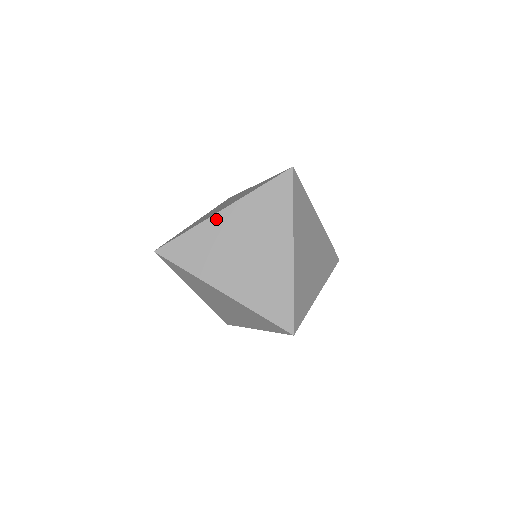
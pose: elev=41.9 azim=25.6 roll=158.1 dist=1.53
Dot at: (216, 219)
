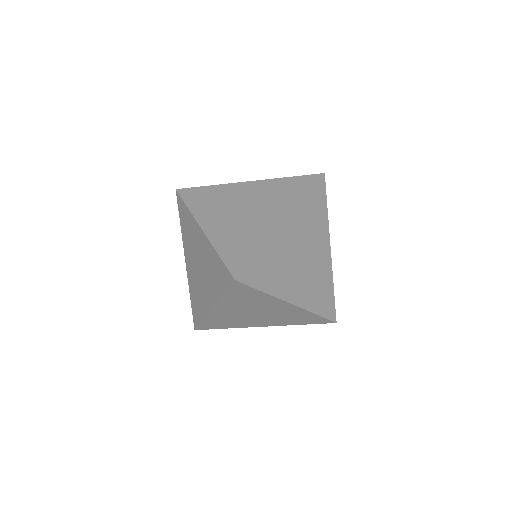
Dot at: (238, 185)
